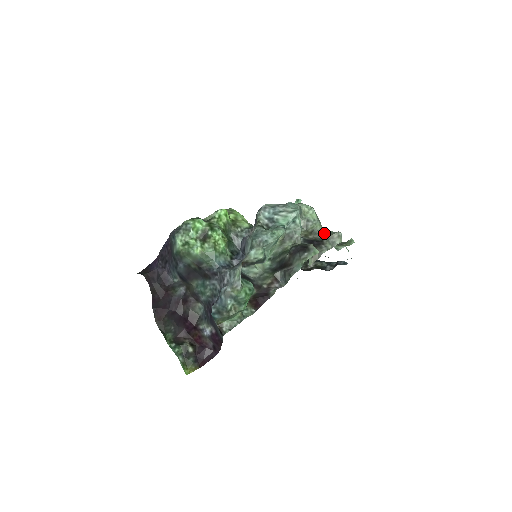
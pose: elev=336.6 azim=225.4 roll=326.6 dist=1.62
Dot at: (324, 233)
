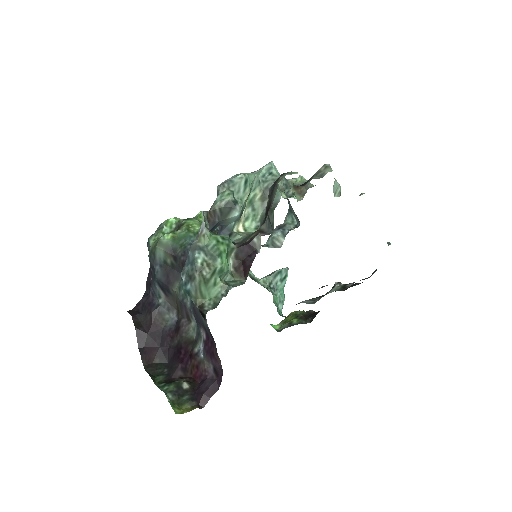
Dot at: occluded
